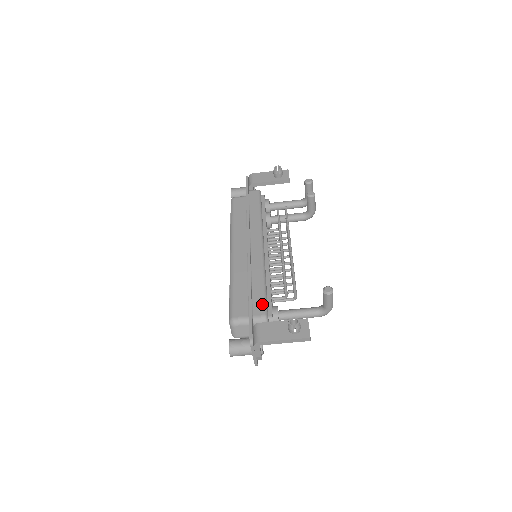
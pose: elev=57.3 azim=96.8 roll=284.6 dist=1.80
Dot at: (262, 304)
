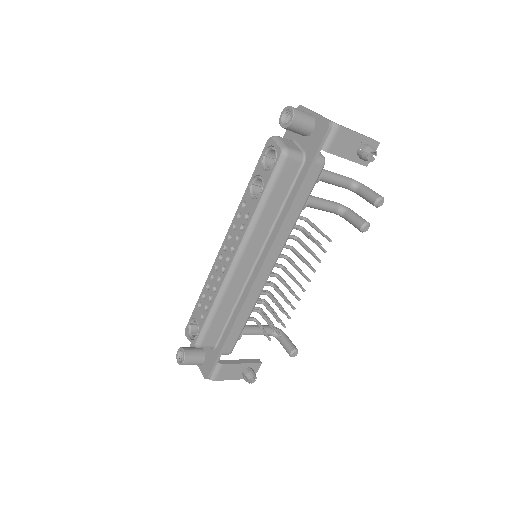
Dot at: (234, 342)
